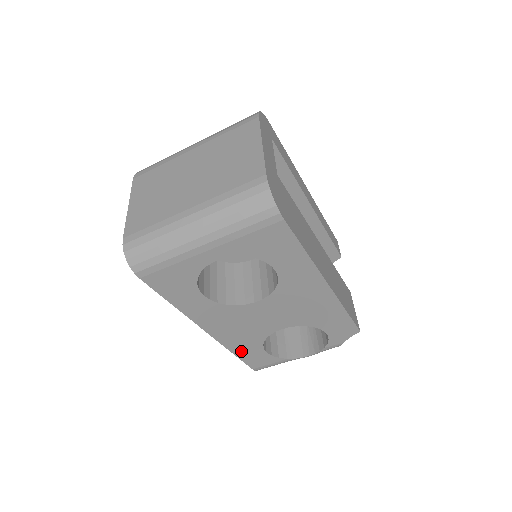
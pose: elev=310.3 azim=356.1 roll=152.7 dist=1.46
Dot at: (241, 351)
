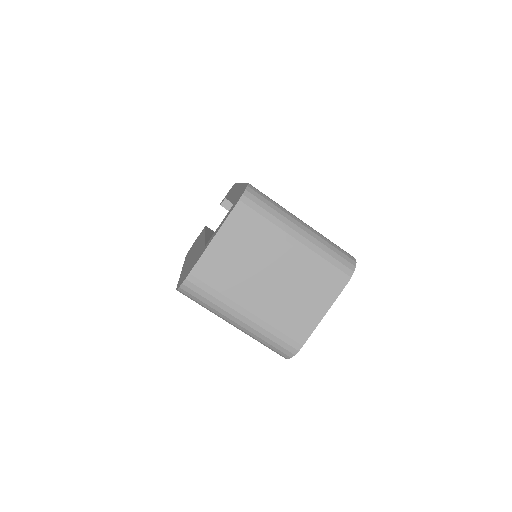
Dot at: occluded
